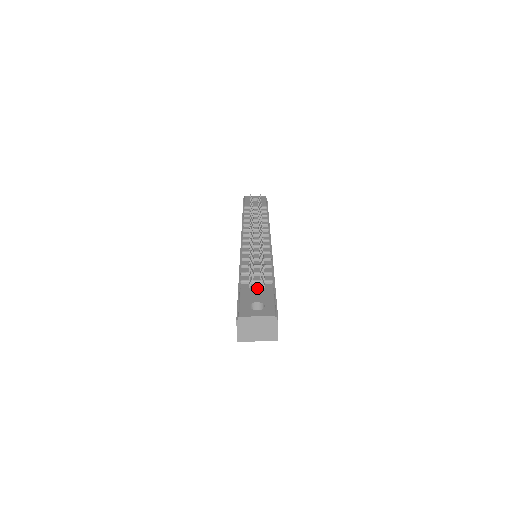
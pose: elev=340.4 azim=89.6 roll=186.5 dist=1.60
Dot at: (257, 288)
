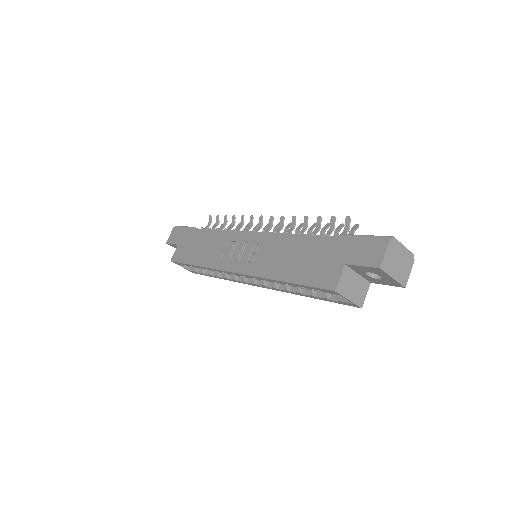
Dot at: occluded
